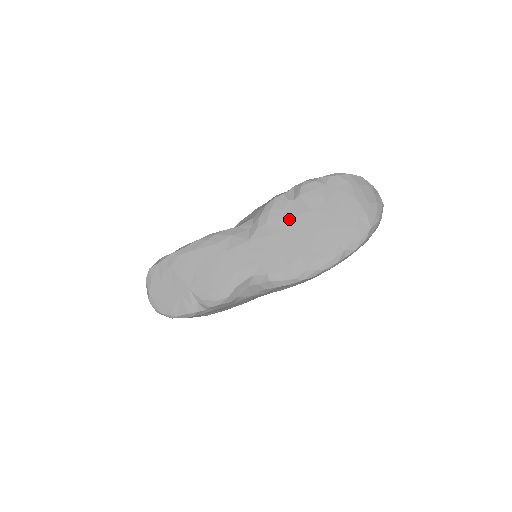
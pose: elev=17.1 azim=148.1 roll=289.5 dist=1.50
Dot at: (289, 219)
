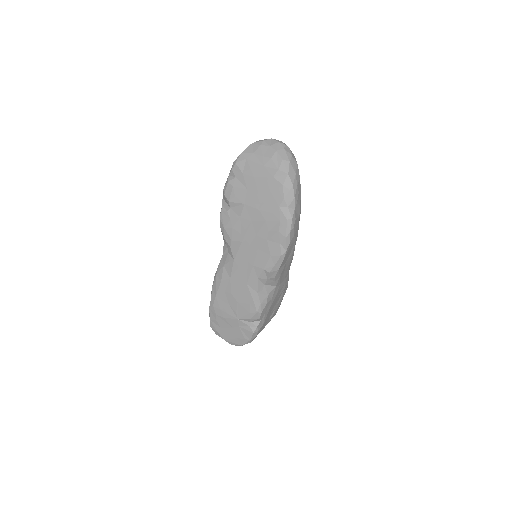
Dot at: (239, 223)
